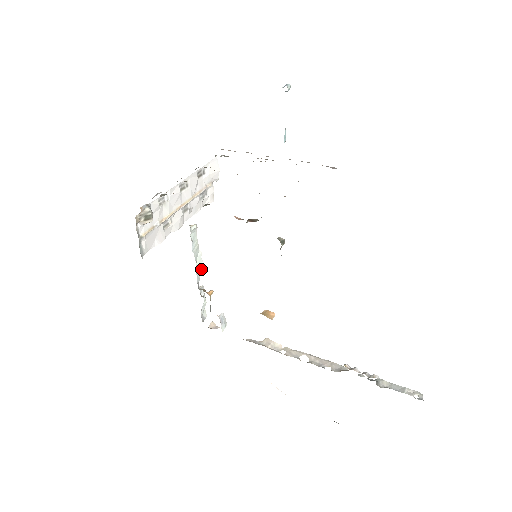
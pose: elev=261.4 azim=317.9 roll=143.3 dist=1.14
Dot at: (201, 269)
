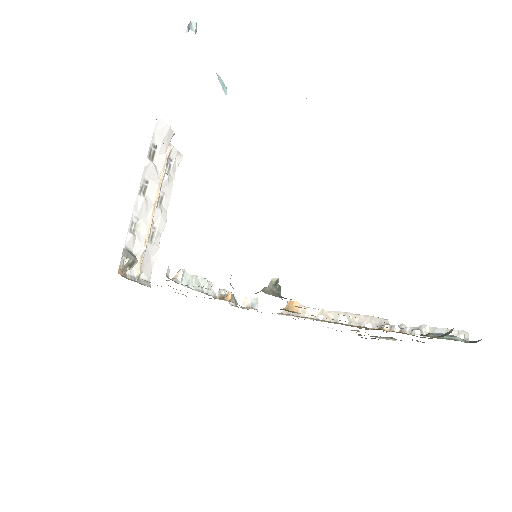
Dot at: (209, 284)
